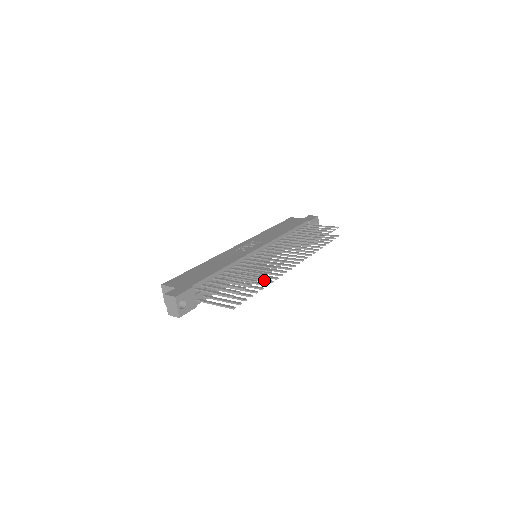
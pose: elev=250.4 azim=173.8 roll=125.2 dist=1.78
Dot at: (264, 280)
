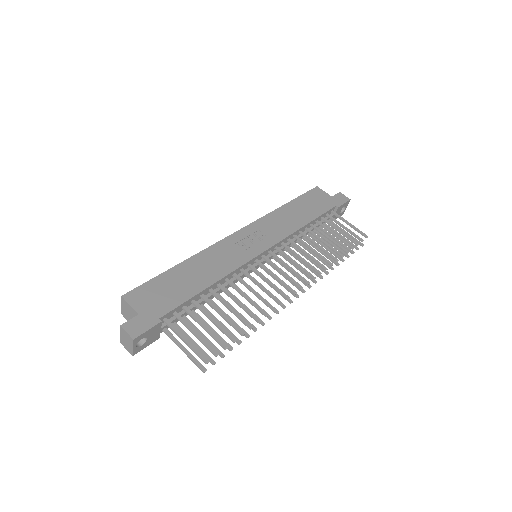
Dot at: occluded
